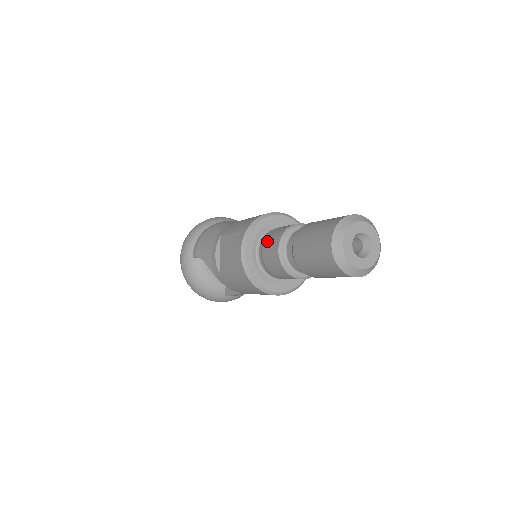
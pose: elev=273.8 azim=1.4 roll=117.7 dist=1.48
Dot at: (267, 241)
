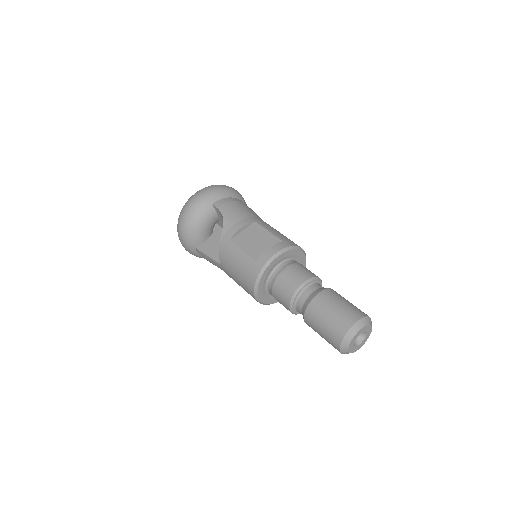
Dot at: (296, 267)
